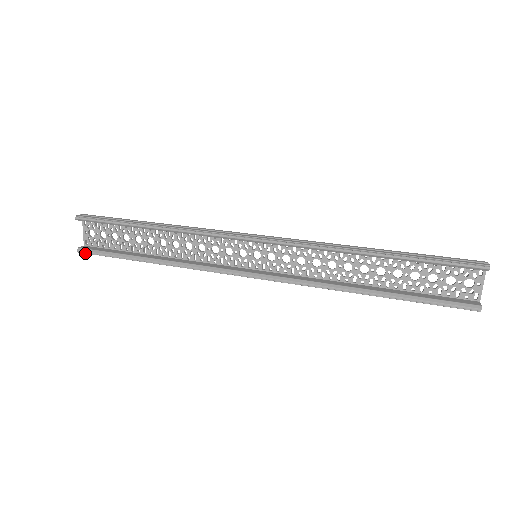
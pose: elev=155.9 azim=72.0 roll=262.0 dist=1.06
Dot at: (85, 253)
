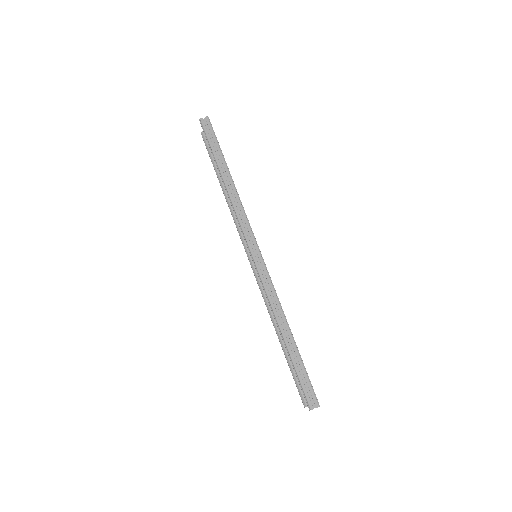
Dot at: (204, 139)
